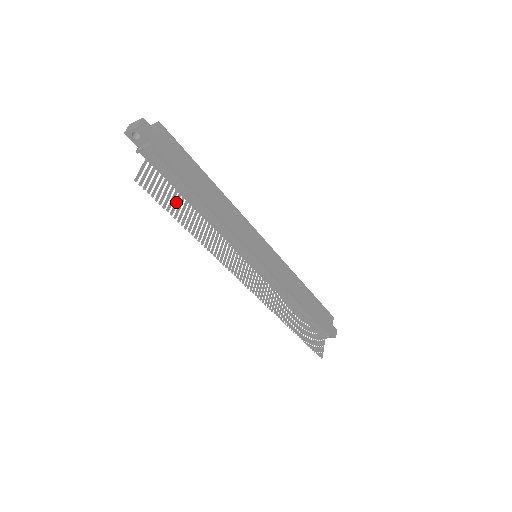
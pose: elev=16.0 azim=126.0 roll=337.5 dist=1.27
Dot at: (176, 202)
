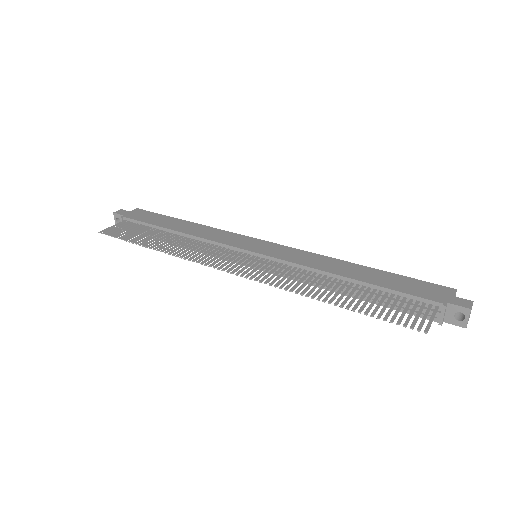
Dot at: (138, 236)
